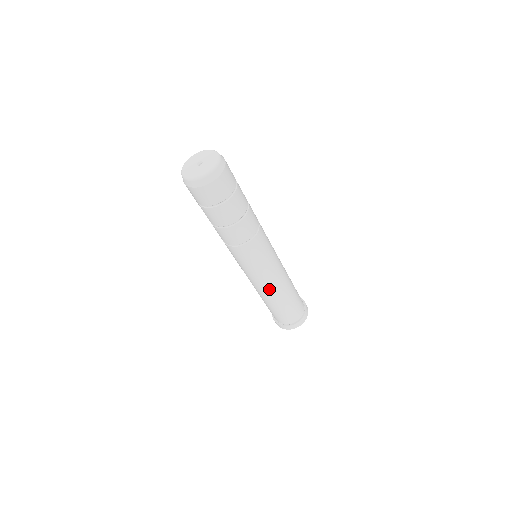
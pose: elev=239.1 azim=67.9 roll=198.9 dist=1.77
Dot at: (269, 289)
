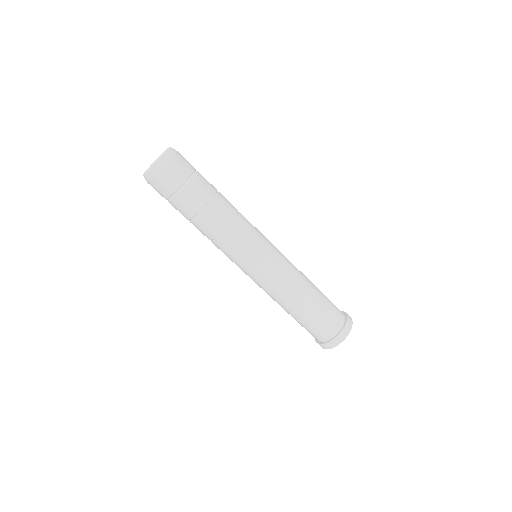
Dot at: (270, 294)
